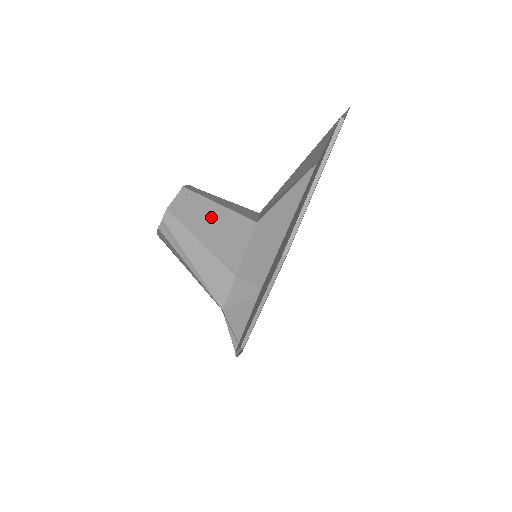
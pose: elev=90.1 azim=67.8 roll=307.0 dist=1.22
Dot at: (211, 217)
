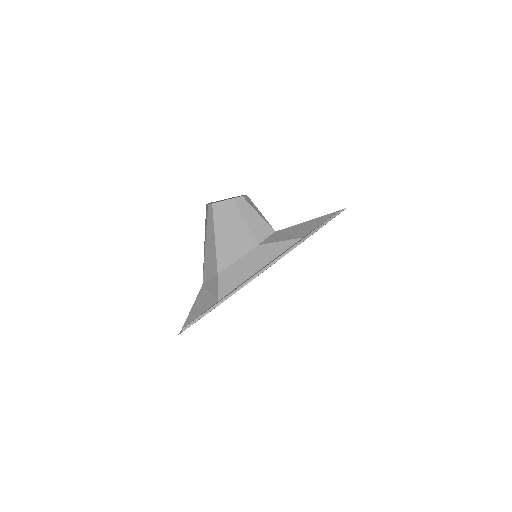
Dot at: (234, 225)
